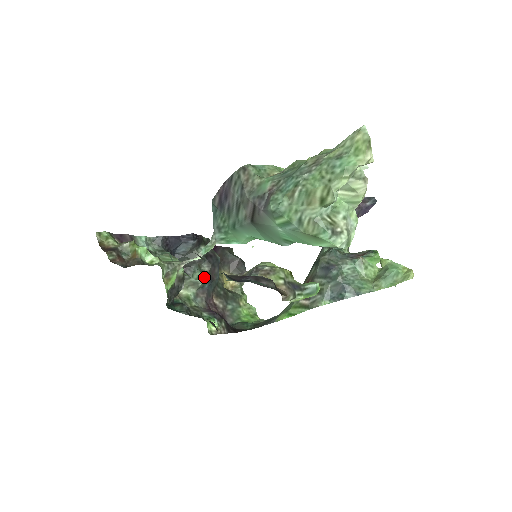
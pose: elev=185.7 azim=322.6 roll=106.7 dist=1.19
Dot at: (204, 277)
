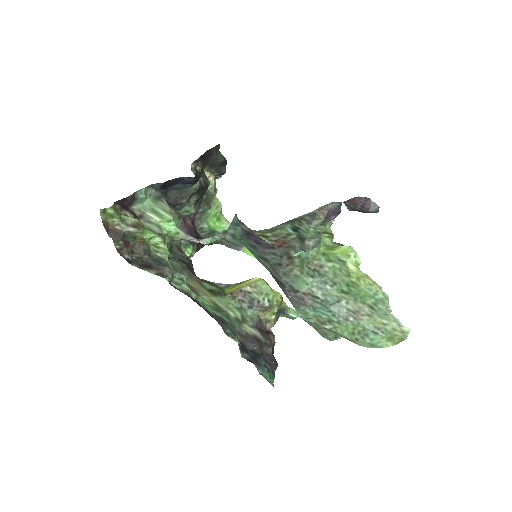
Dot at: occluded
